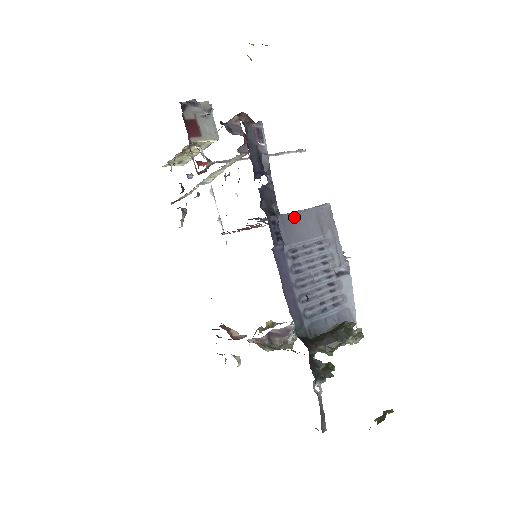
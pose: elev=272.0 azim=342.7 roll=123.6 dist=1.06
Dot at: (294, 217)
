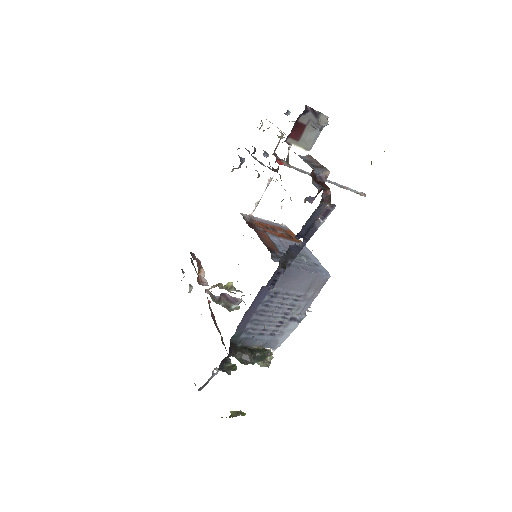
Dot at: (297, 273)
